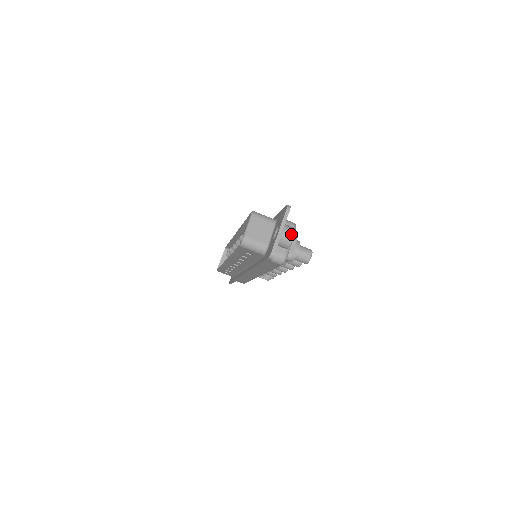
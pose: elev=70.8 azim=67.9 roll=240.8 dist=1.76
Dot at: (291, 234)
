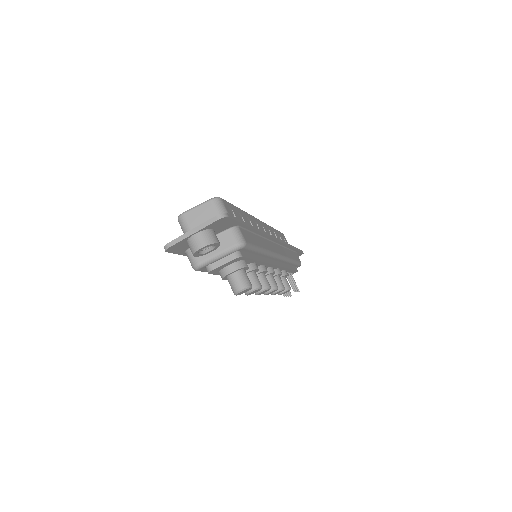
Dot at: (201, 244)
